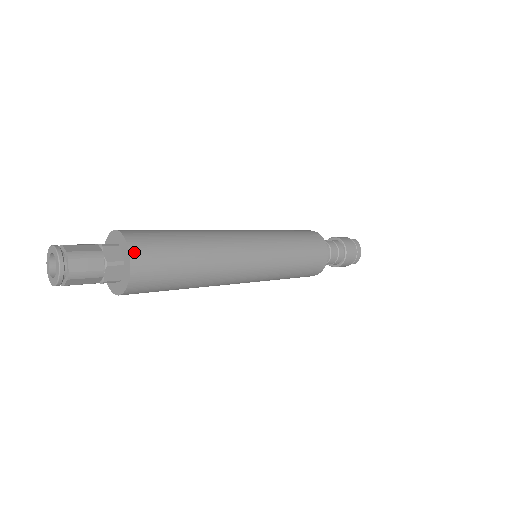
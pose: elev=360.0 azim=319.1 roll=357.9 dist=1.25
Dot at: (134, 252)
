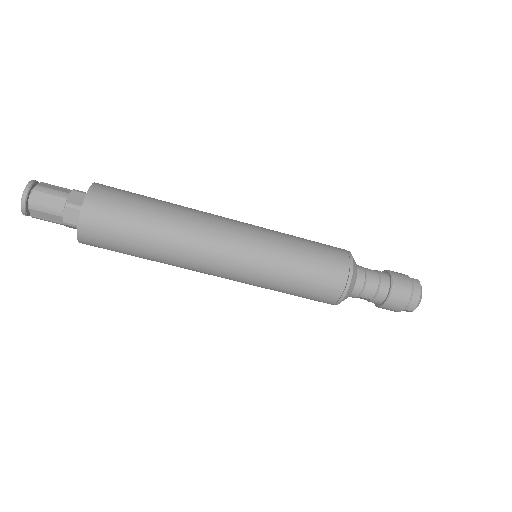
Dot at: (90, 198)
